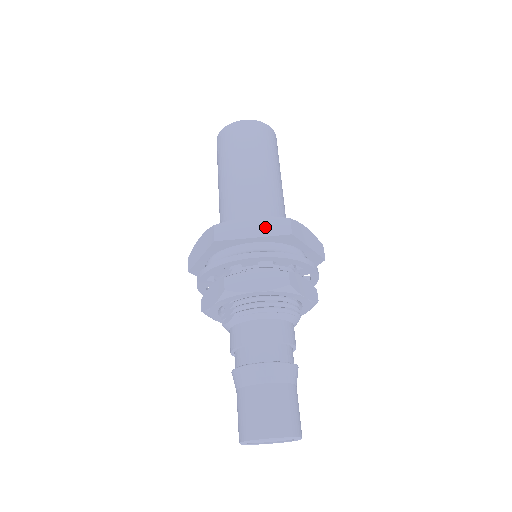
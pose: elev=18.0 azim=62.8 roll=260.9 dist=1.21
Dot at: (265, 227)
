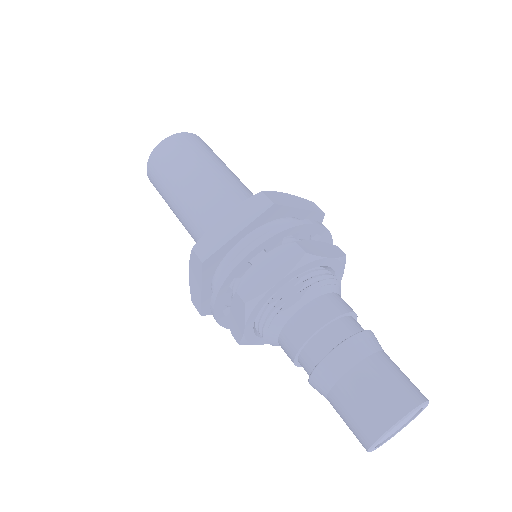
Dot at: (303, 203)
